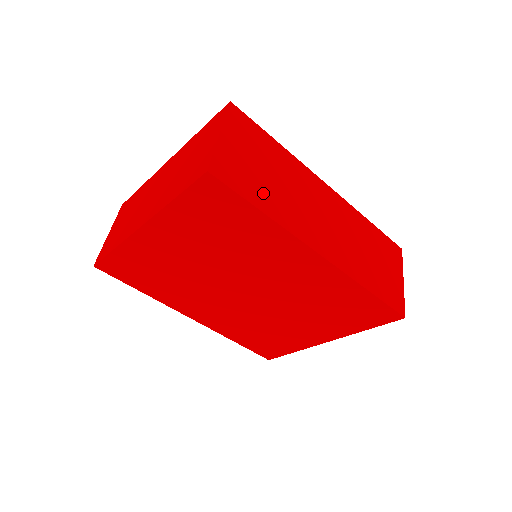
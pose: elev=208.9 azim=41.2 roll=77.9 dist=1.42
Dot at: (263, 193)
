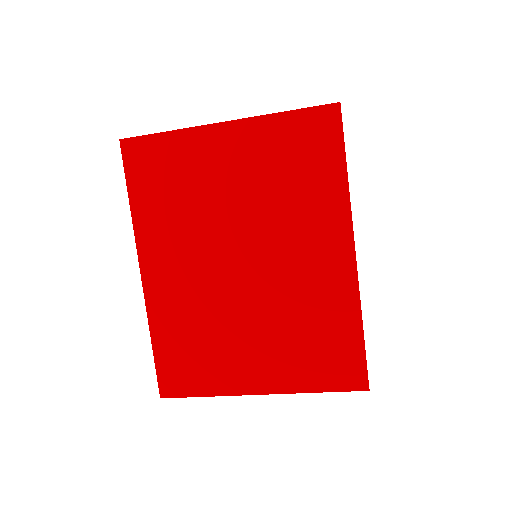
Dot at: occluded
